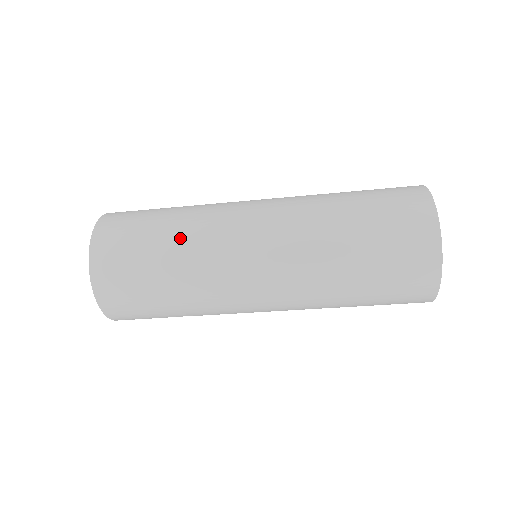
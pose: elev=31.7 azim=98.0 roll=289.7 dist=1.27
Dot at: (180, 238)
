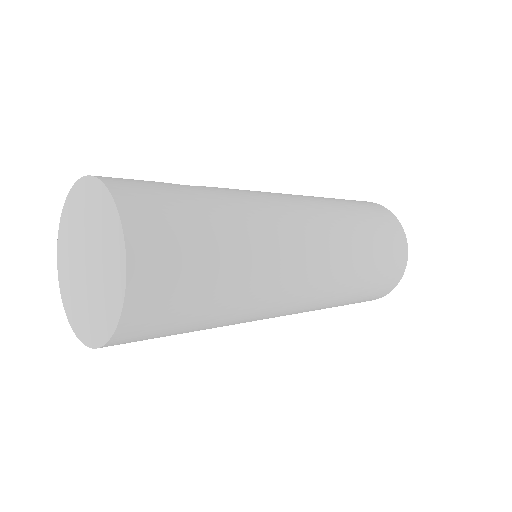
Dot at: (244, 268)
